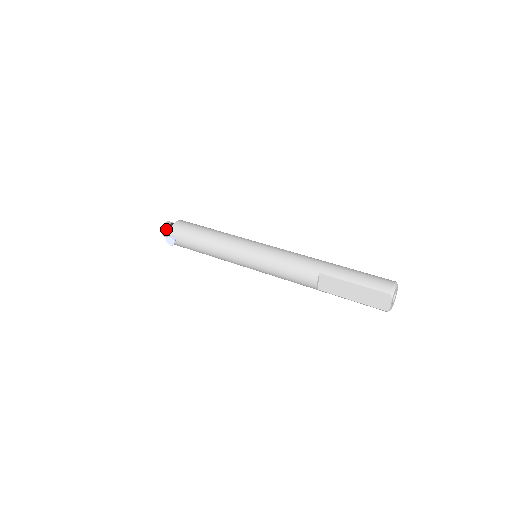
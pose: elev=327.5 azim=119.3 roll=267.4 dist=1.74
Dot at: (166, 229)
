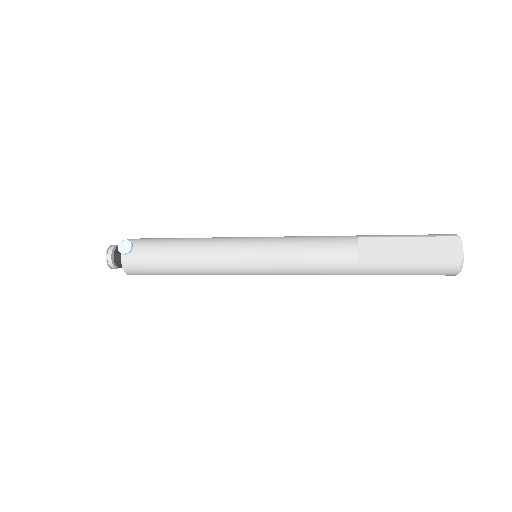
Dot at: (114, 249)
